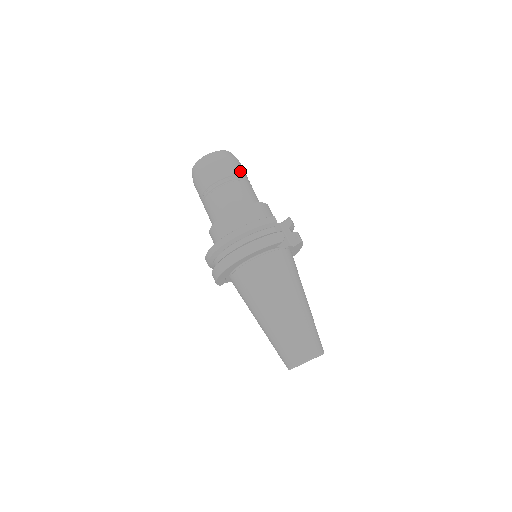
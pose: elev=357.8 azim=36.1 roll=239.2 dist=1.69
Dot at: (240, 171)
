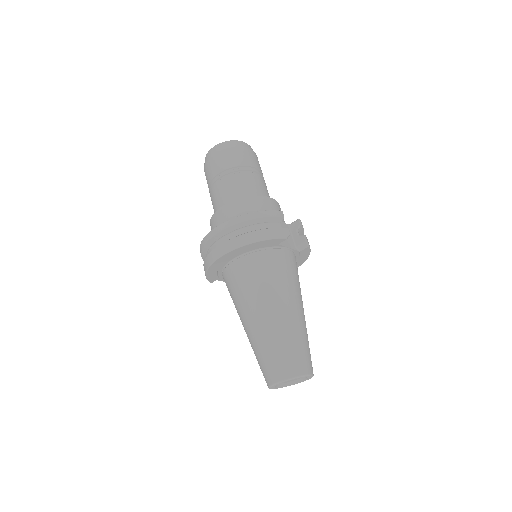
Dot at: (255, 164)
